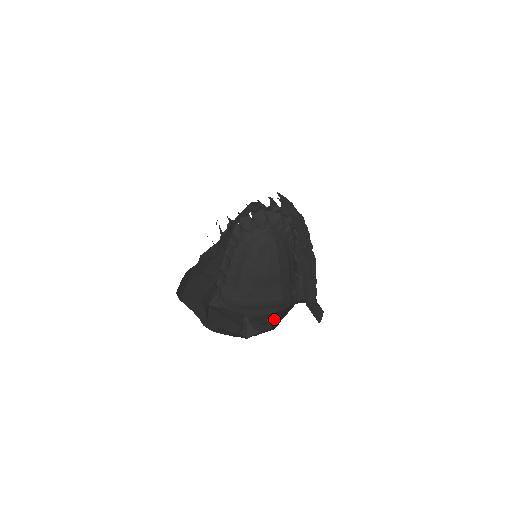
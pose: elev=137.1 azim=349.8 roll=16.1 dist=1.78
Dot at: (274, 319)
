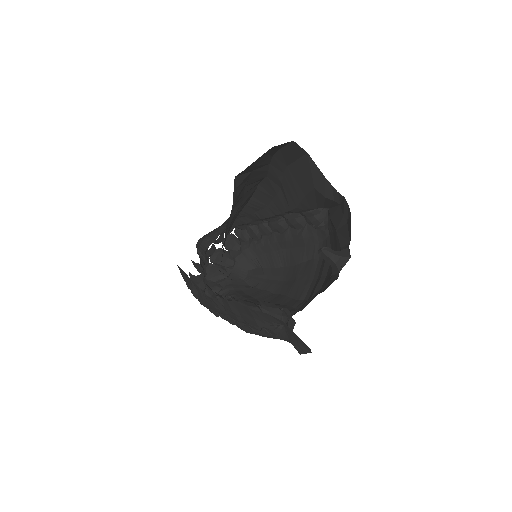
Dot at: (338, 238)
